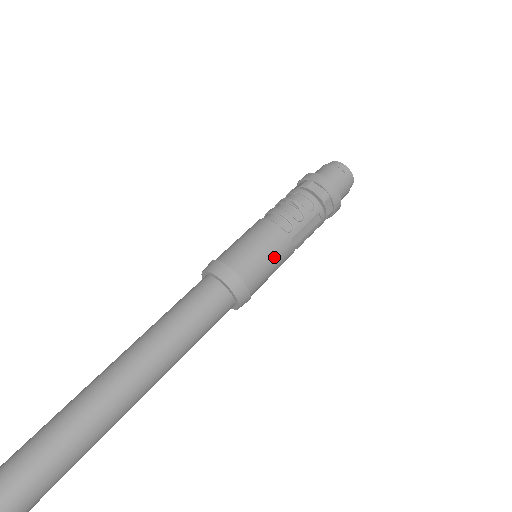
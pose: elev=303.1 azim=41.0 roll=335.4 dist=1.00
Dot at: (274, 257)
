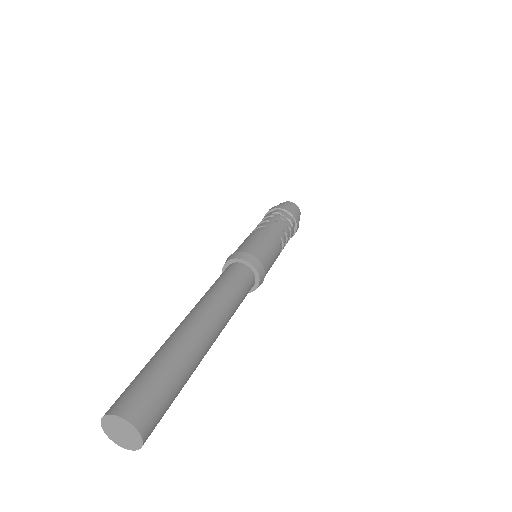
Dot at: (262, 240)
